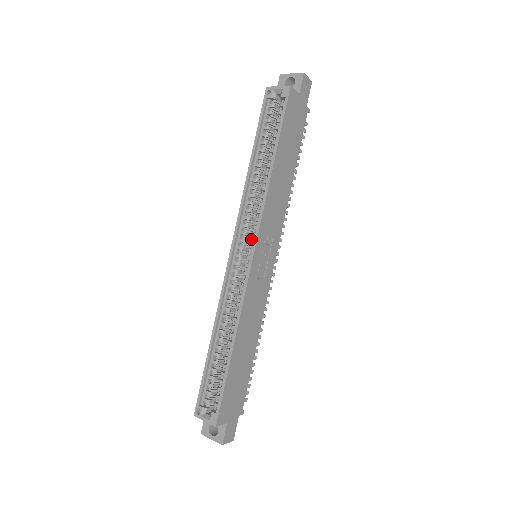
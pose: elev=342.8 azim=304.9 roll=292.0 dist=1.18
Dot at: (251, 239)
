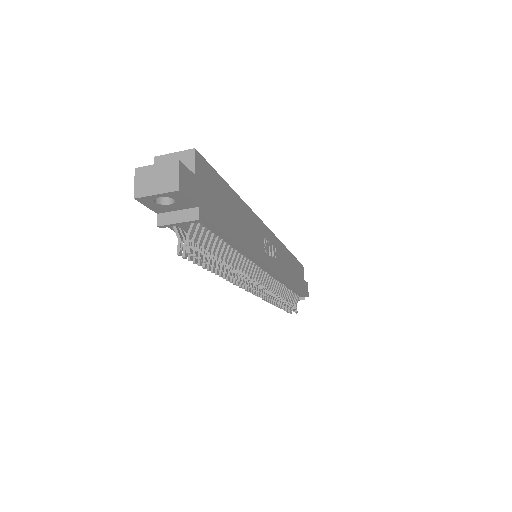
Dot at: occluded
